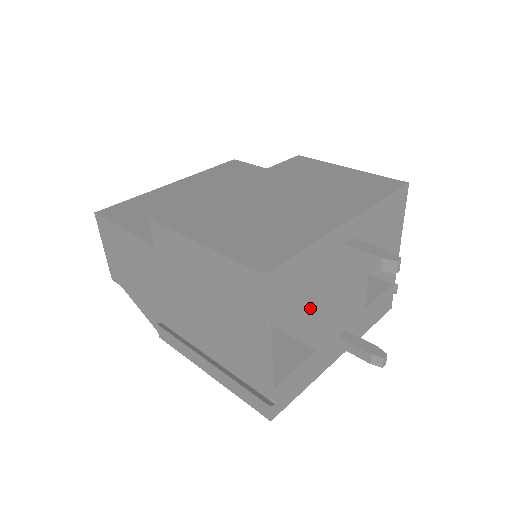
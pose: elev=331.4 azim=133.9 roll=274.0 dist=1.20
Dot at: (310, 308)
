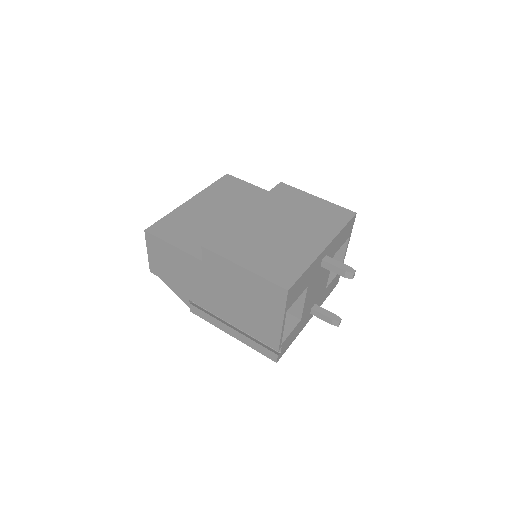
Dot at: (300, 297)
